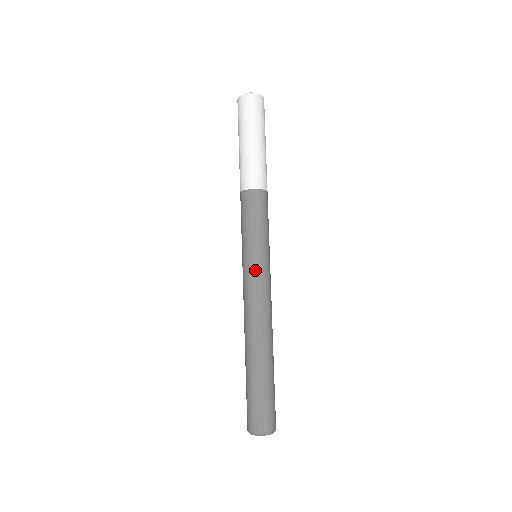
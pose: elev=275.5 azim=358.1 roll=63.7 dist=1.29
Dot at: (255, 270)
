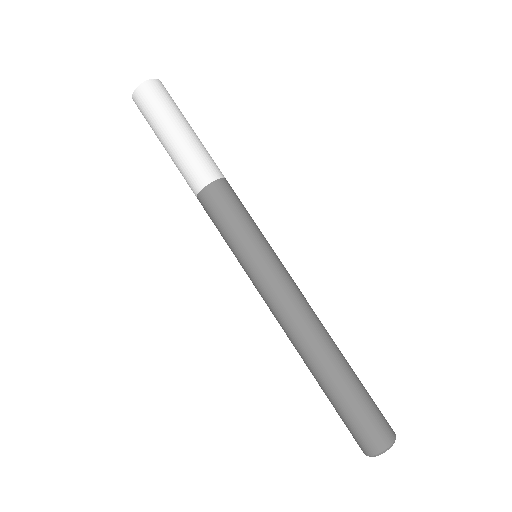
Dot at: (253, 280)
